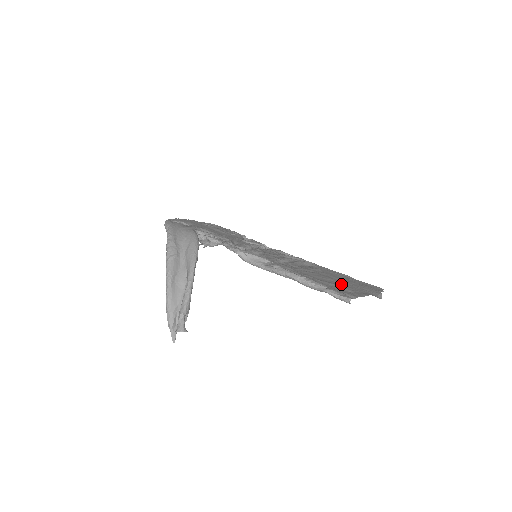
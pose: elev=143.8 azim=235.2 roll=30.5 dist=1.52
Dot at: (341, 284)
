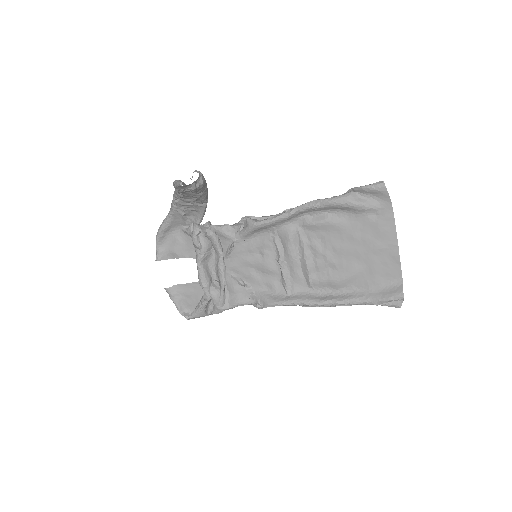
Dot at: (361, 237)
